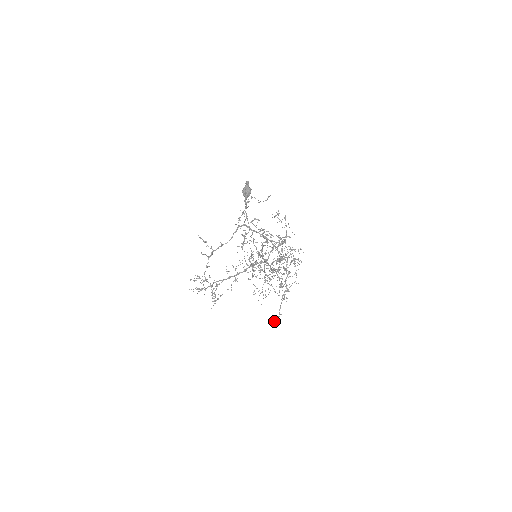
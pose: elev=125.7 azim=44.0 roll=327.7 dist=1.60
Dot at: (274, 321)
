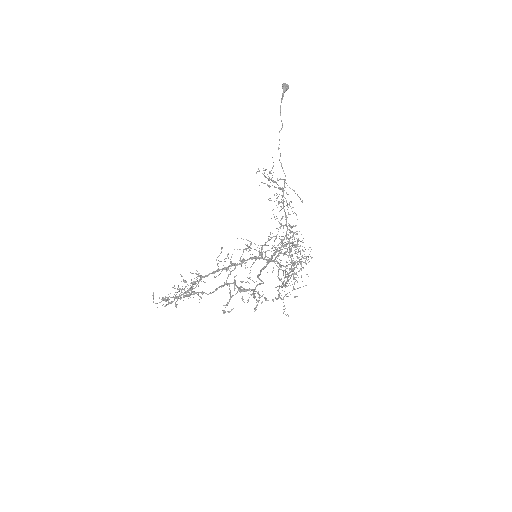
Dot at: occluded
